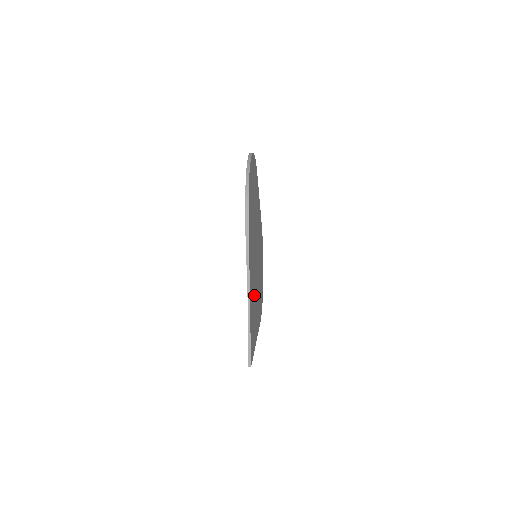
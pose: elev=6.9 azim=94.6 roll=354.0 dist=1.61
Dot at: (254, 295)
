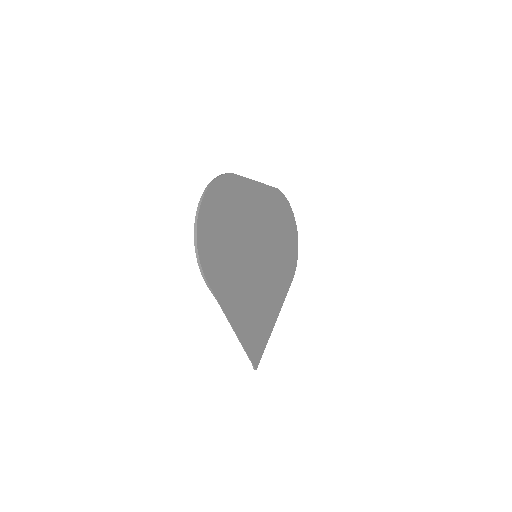
Dot at: (255, 302)
